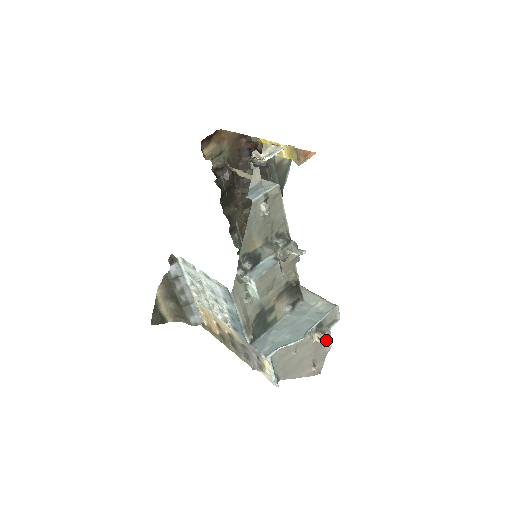
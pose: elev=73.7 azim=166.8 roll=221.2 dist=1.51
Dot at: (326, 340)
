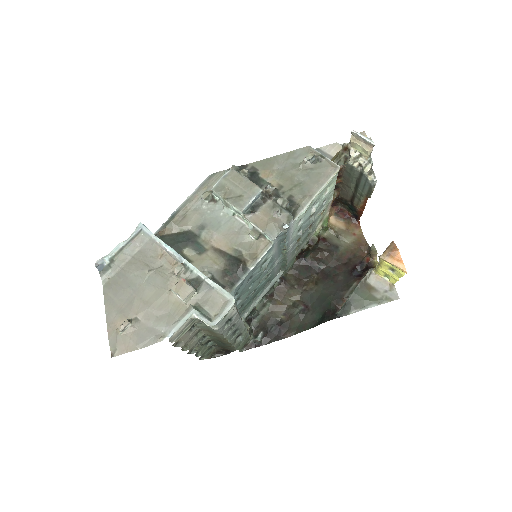
Dot at: (174, 321)
